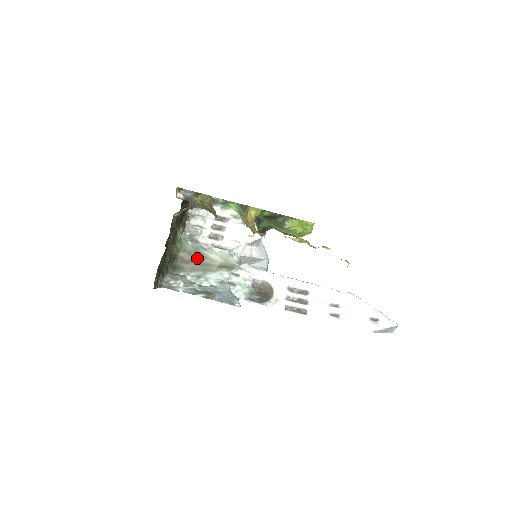
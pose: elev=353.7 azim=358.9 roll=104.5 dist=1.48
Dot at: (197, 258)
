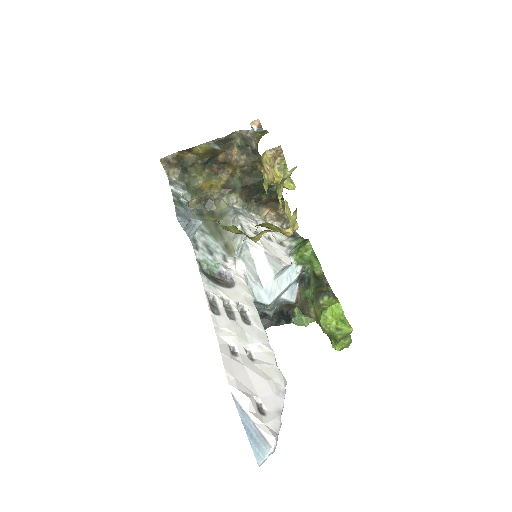
Dot at: (221, 222)
